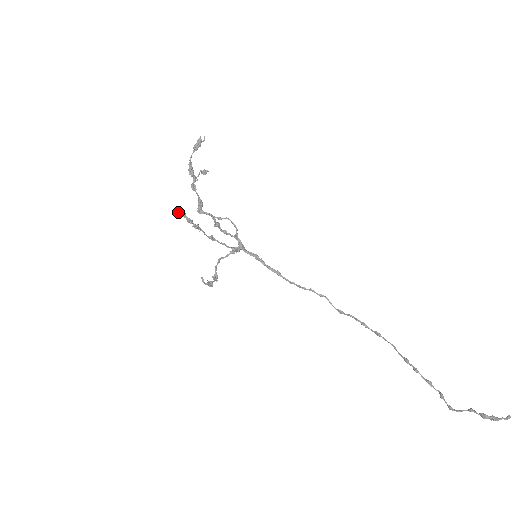
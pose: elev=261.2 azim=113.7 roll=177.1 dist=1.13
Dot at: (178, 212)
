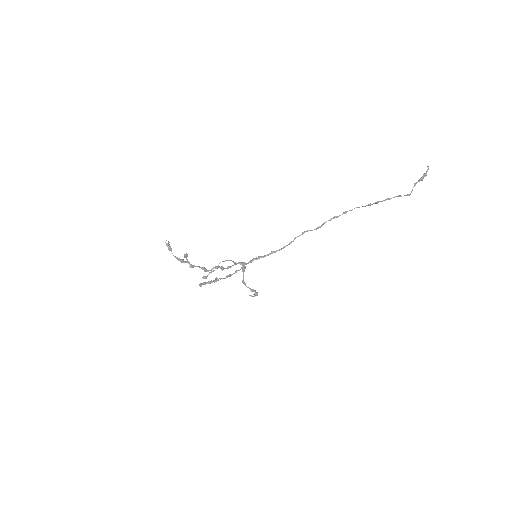
Dot at: (201, 286)
